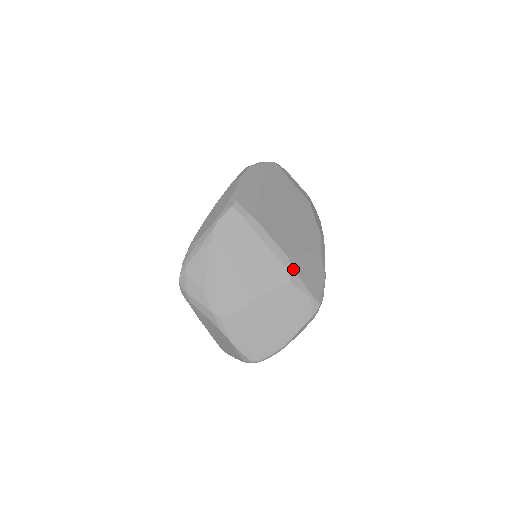
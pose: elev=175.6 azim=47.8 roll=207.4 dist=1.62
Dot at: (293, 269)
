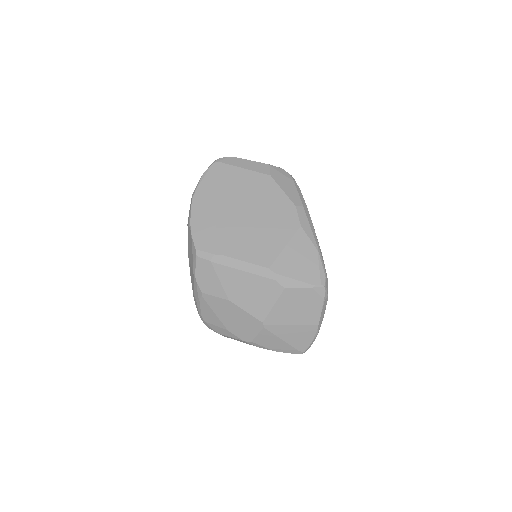
Dot at: (280, 276)
